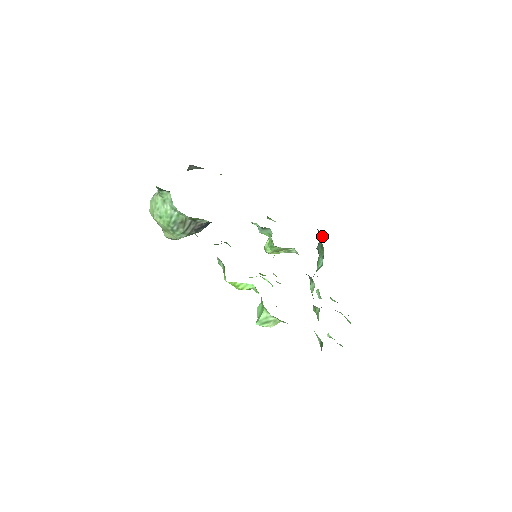
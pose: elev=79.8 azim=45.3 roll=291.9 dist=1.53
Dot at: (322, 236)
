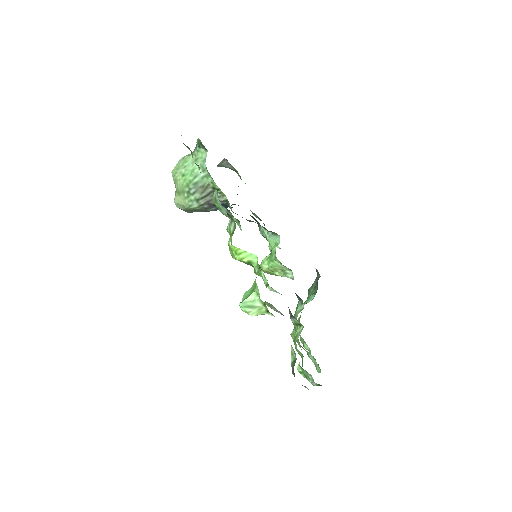
Dot at: (319, 277)
